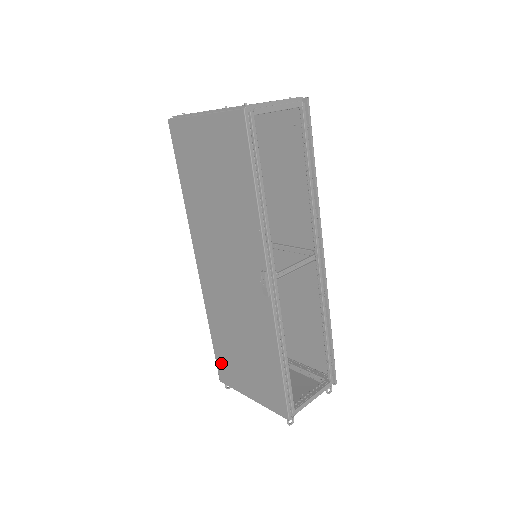
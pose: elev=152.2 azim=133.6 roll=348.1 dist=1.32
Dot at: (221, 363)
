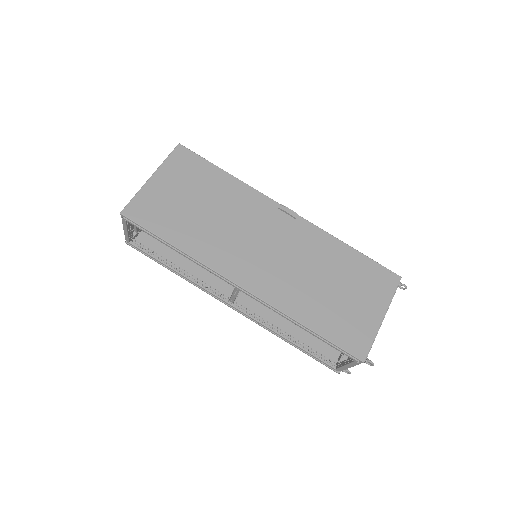
Dot at: (344, 339)
